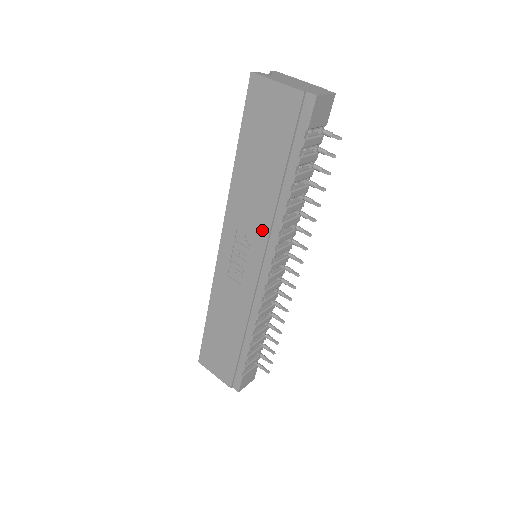
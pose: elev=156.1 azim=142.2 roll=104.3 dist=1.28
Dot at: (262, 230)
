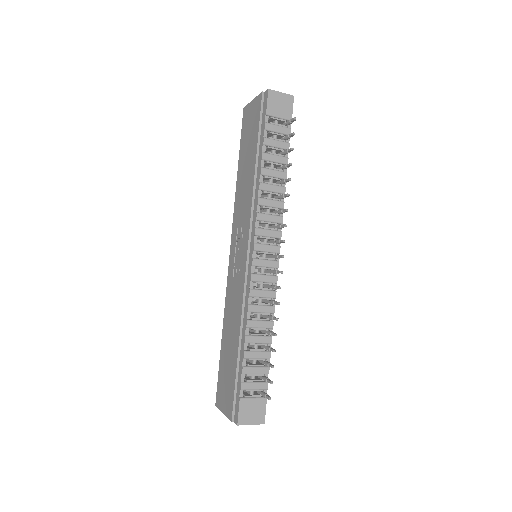
Dot at: (248, 214)
